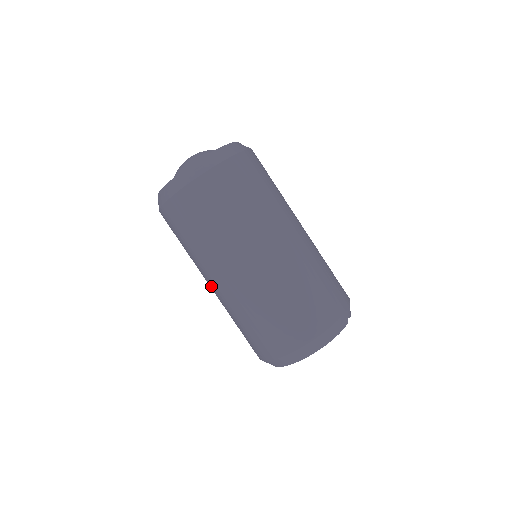
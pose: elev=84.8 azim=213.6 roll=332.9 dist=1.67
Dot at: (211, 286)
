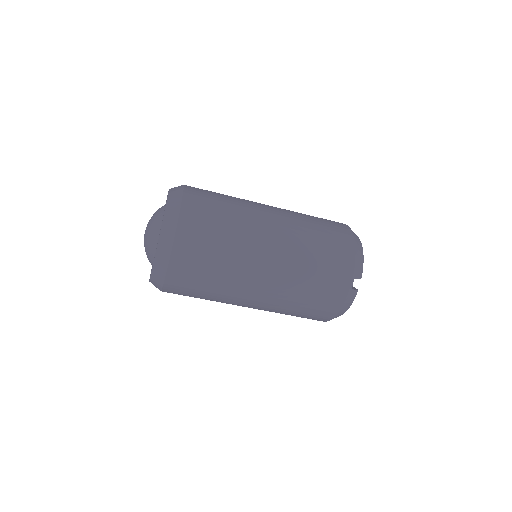
Dot at: occluded
